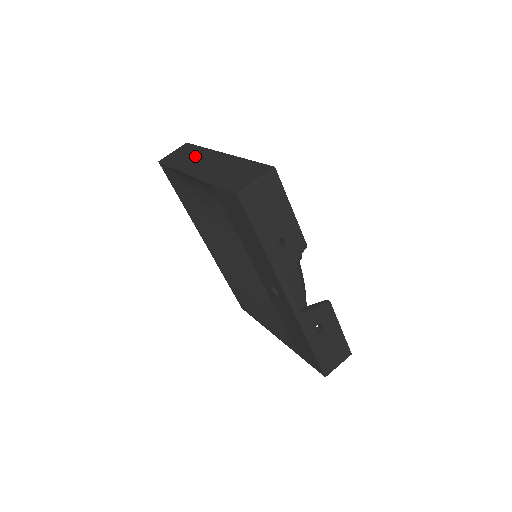
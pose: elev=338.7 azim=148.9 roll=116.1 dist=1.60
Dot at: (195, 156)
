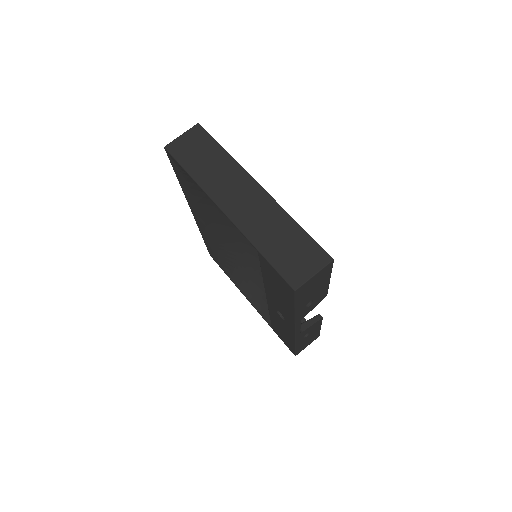
Dot at: (220, 169)
